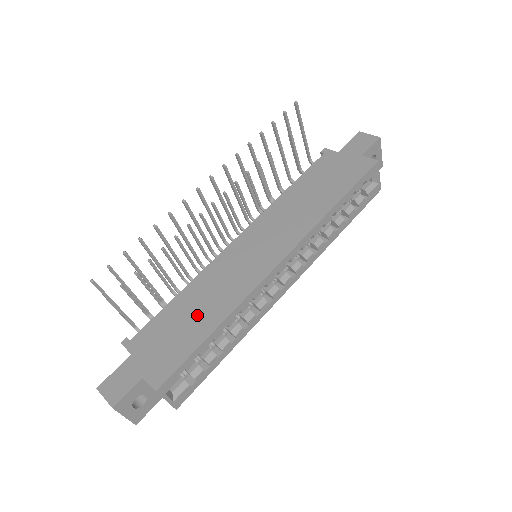
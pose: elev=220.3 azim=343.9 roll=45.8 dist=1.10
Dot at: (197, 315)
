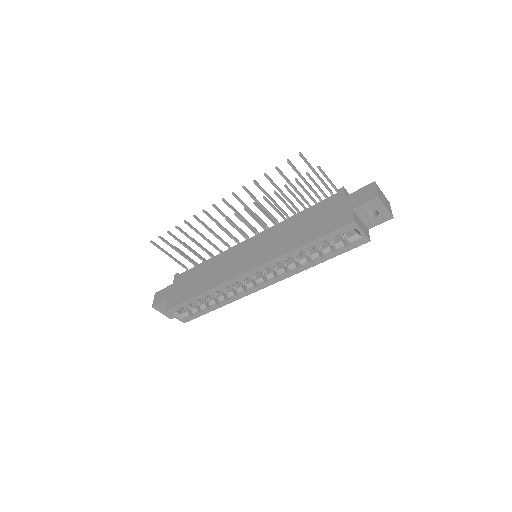
Dot at: (201, 280)
